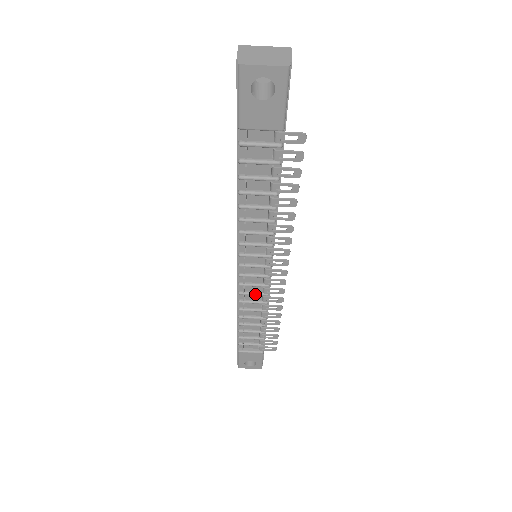
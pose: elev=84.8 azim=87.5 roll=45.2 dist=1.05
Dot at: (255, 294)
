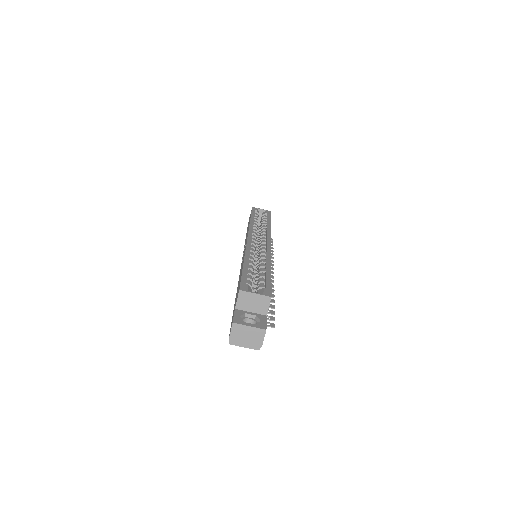
Dot at: occluded
